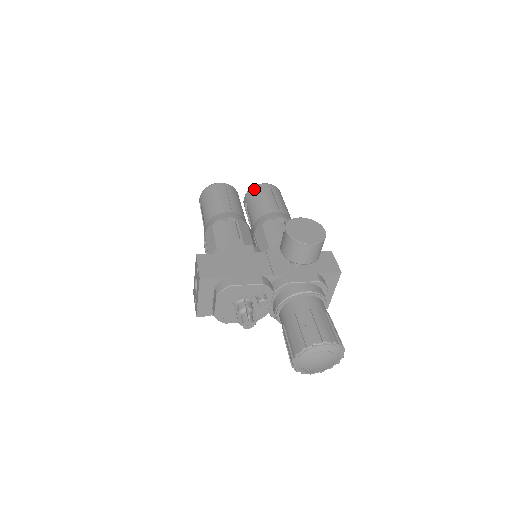
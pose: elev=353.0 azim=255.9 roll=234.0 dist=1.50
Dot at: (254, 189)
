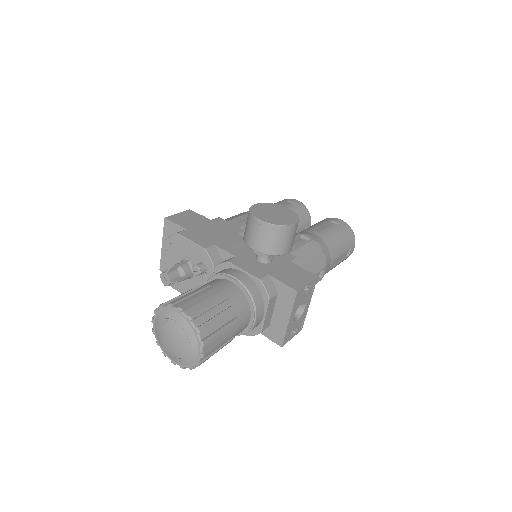
Dot at: (325, 219)
